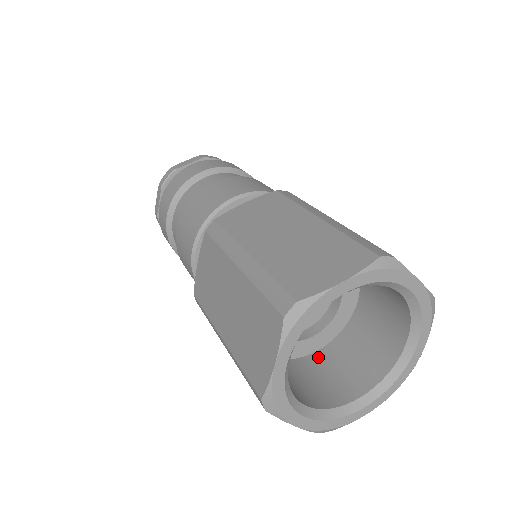
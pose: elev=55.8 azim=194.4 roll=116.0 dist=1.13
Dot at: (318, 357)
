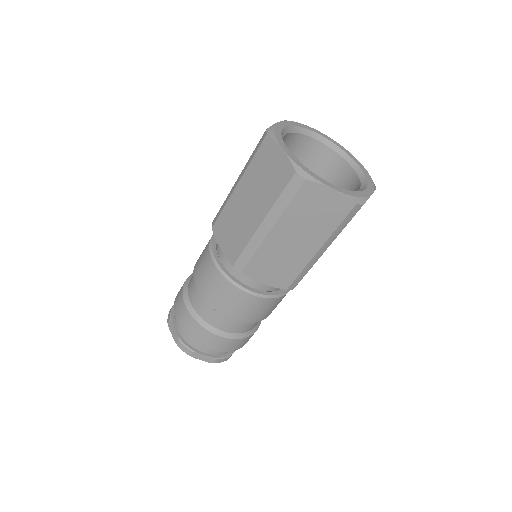
Dot at: occluded
